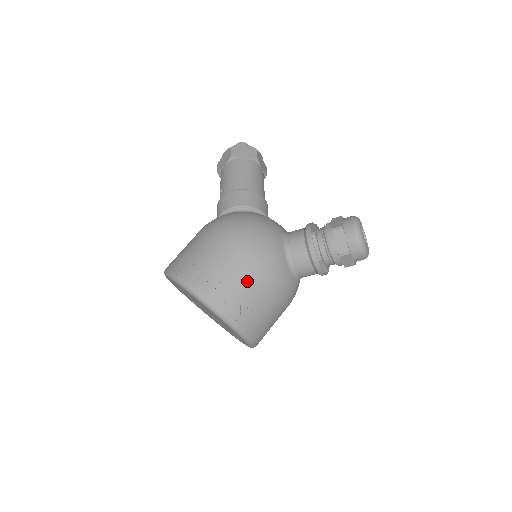
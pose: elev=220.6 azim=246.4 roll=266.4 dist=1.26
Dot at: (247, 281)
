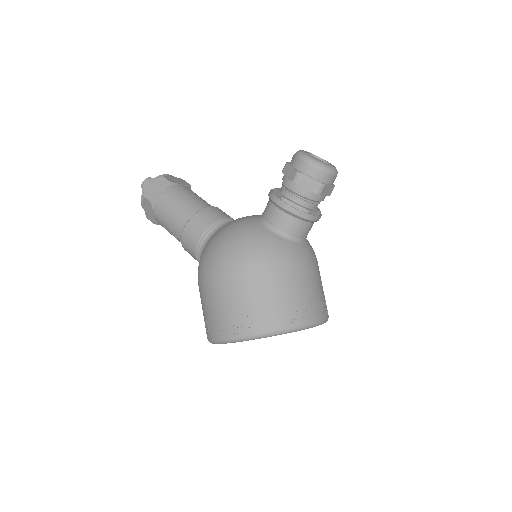
Dot at: (278, 287)
